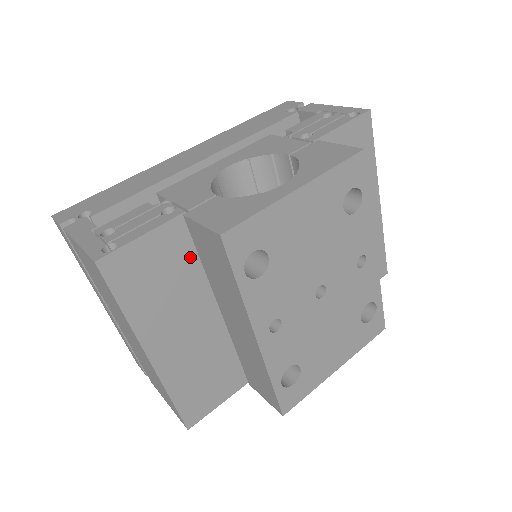
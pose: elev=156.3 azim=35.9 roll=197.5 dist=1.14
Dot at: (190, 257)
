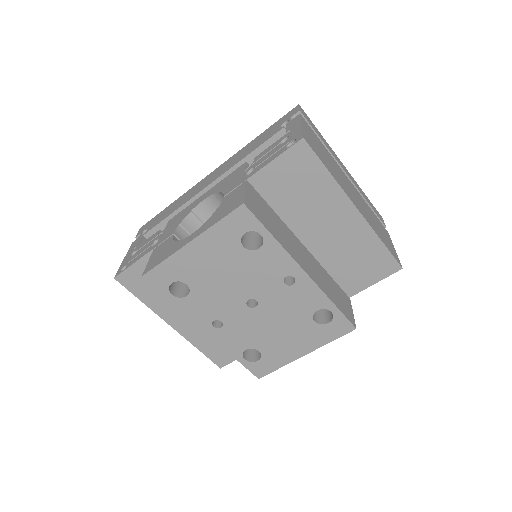
Dot at: occluded
